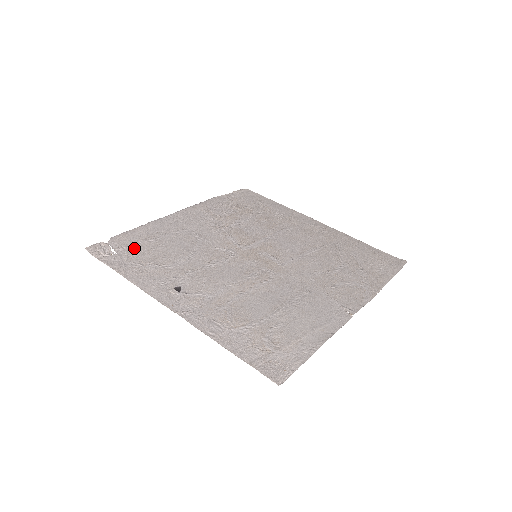
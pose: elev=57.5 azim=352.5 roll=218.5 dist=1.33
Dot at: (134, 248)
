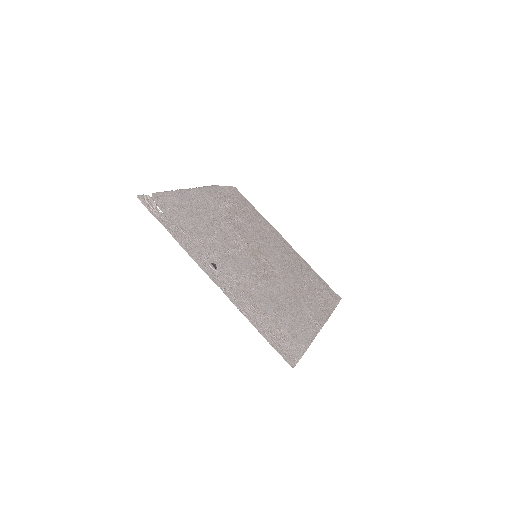
Dot at: (173, 212)
